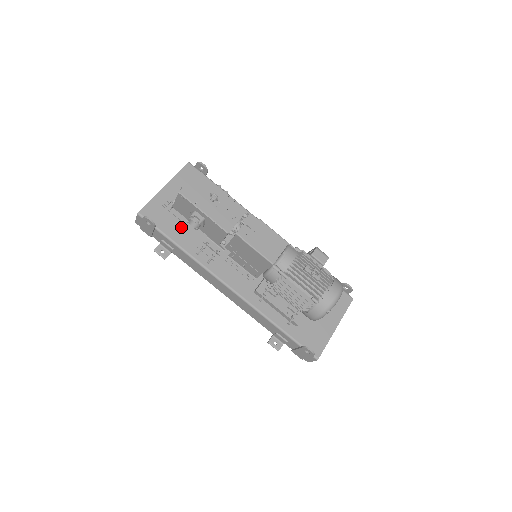
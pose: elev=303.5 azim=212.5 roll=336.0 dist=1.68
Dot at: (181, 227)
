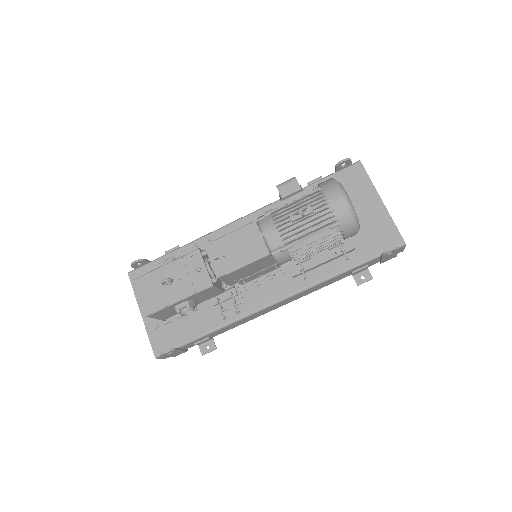
Dot at: (189, 320)
